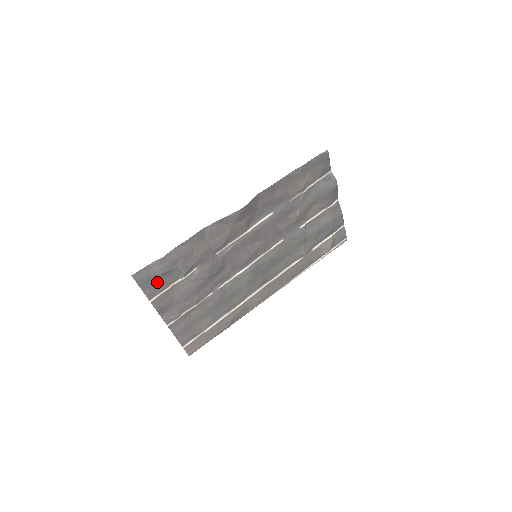
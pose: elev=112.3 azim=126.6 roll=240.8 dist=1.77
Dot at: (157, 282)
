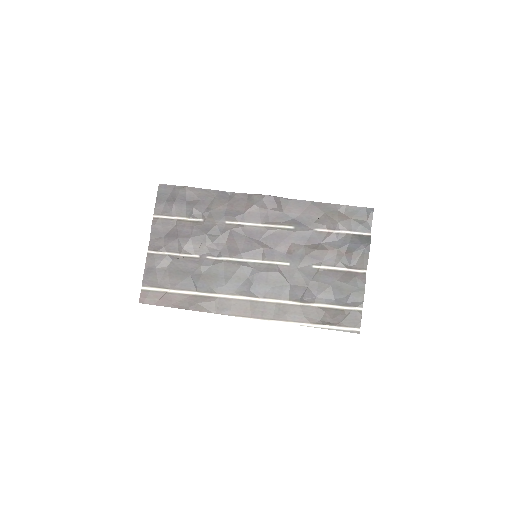
Dot at: (170, 204)
